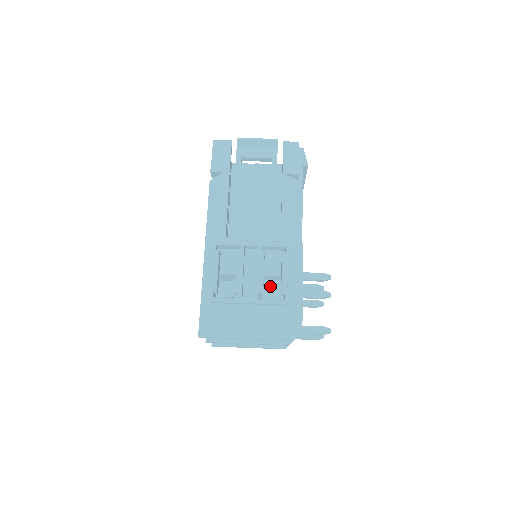
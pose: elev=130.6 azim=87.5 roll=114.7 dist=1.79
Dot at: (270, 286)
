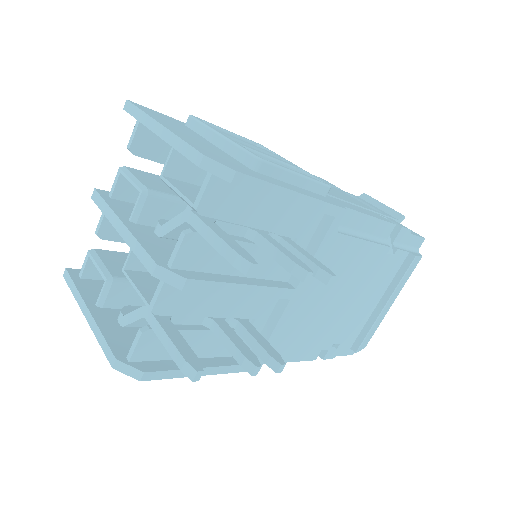
Dot at: occluded
